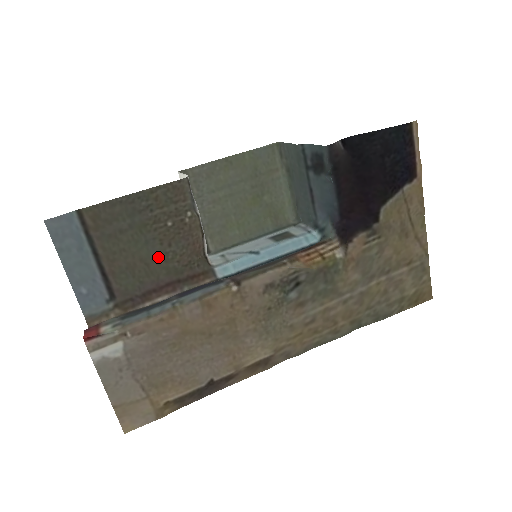
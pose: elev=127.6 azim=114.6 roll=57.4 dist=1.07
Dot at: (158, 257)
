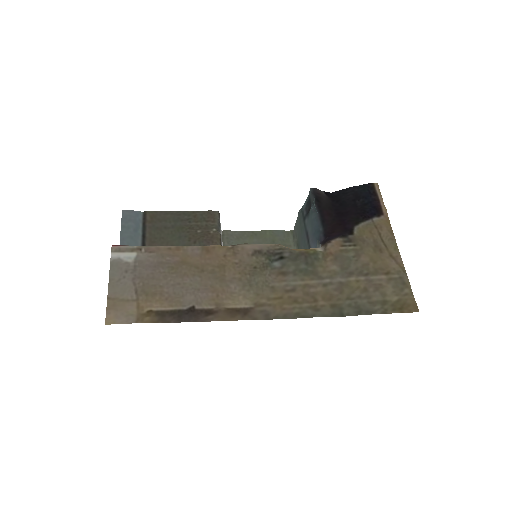
Dot at: occluded
